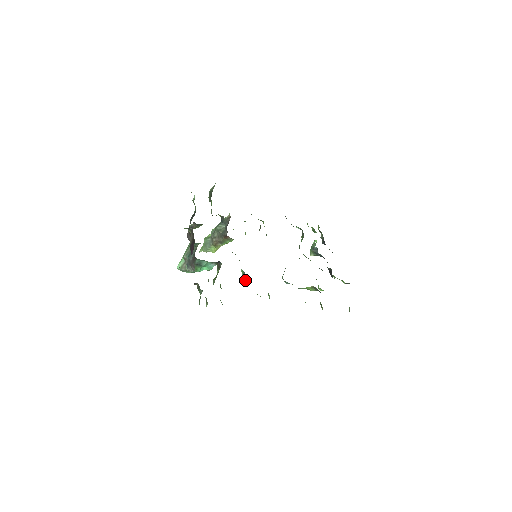
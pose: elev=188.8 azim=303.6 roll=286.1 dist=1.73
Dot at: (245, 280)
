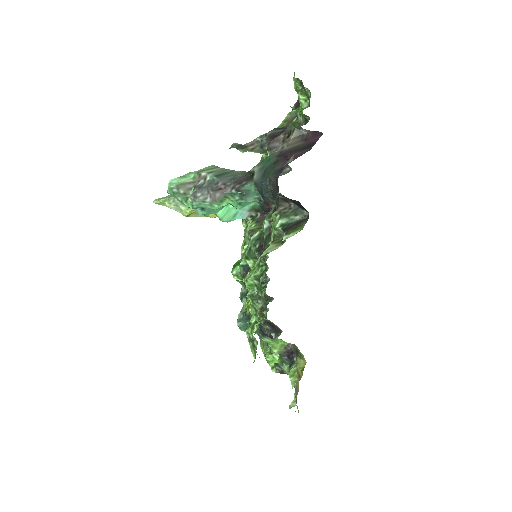
Dot at: (236, 275)
